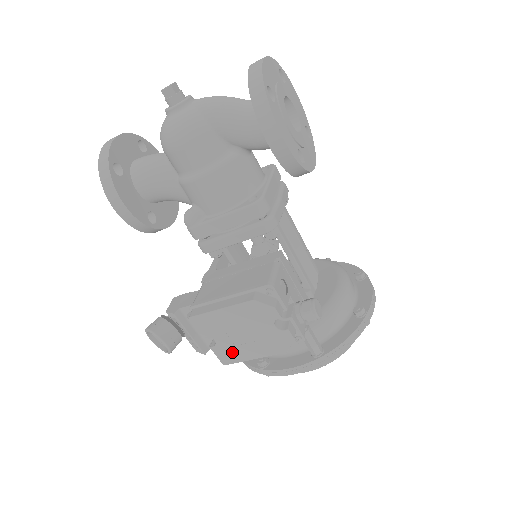
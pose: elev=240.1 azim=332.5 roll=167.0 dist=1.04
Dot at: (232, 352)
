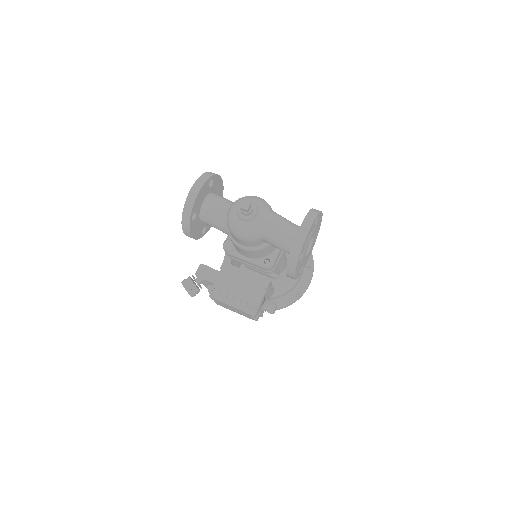
Dot at: occluded
